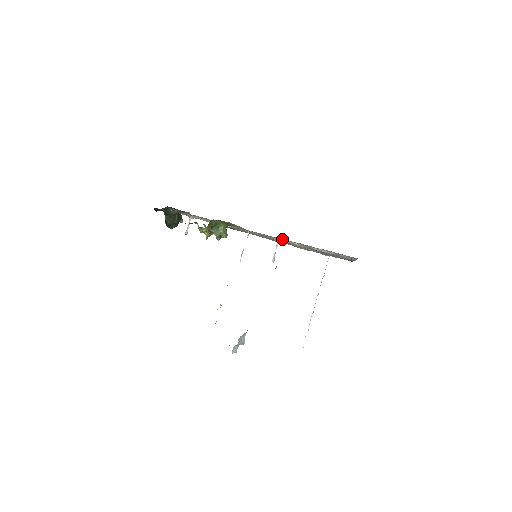
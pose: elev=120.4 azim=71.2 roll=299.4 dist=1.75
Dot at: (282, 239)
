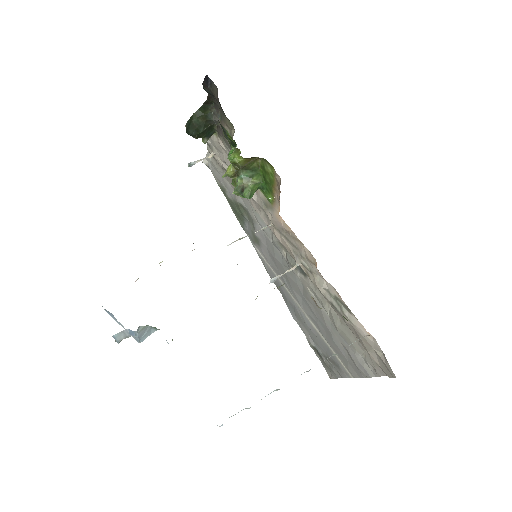
Dot at: (313, 264)
